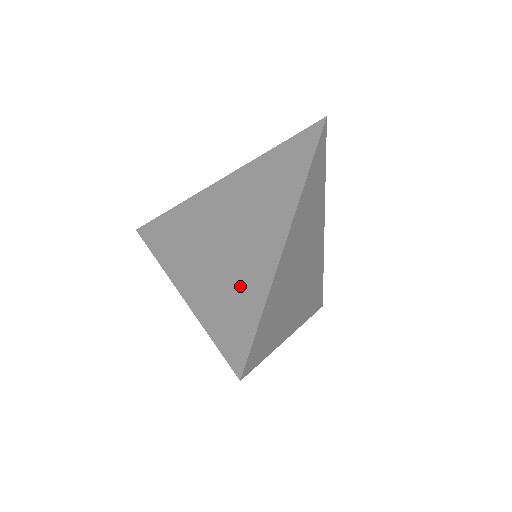
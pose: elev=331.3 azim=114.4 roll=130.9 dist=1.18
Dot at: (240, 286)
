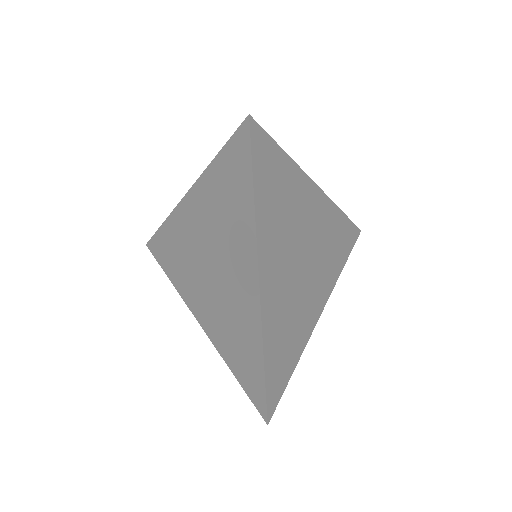
Dot at: (239, 331)
